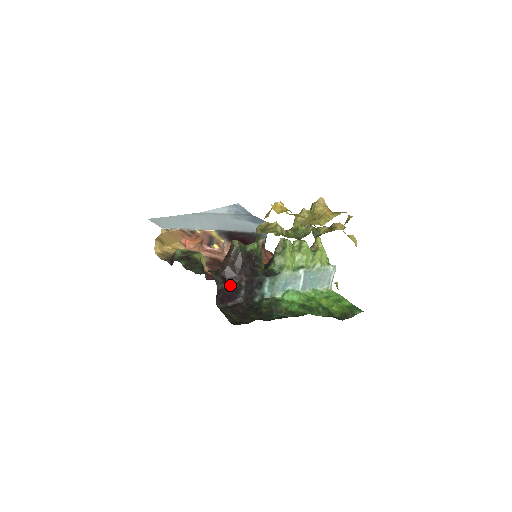
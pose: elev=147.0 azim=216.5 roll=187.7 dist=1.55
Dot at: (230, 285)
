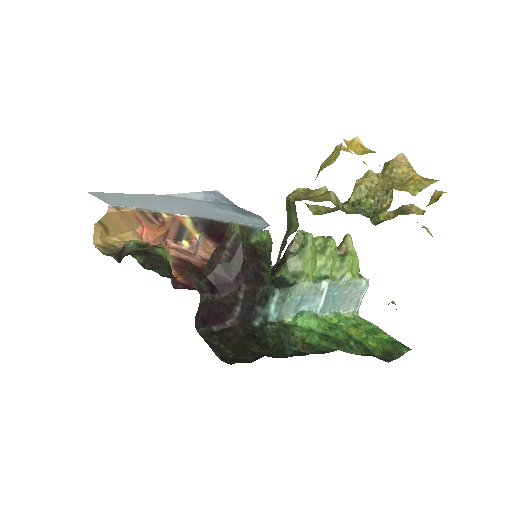
Dot at: (220, 296)
